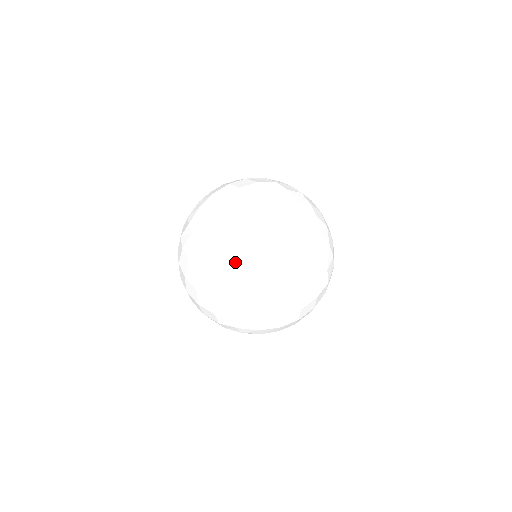
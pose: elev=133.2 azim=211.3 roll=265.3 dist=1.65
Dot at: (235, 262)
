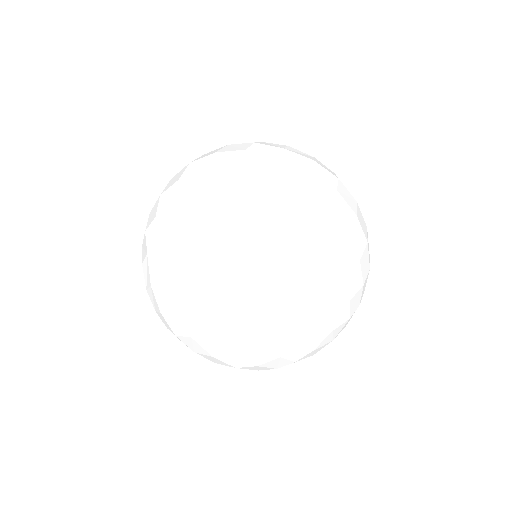
Dot at: (144, 243)
